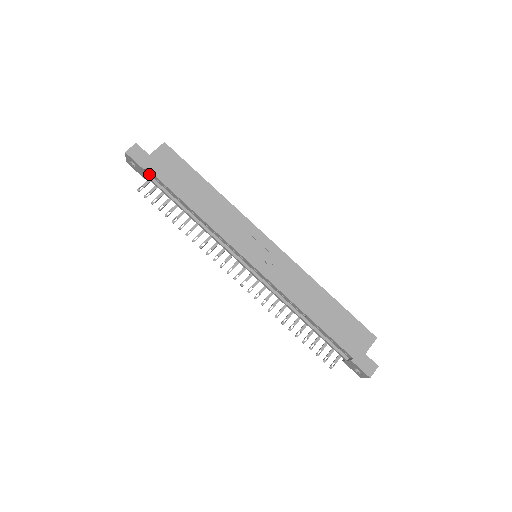
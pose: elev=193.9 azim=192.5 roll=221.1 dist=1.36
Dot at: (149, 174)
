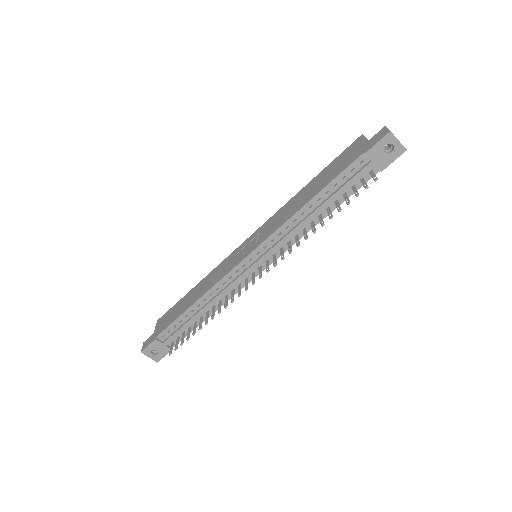
Dot at: (165, 340)
